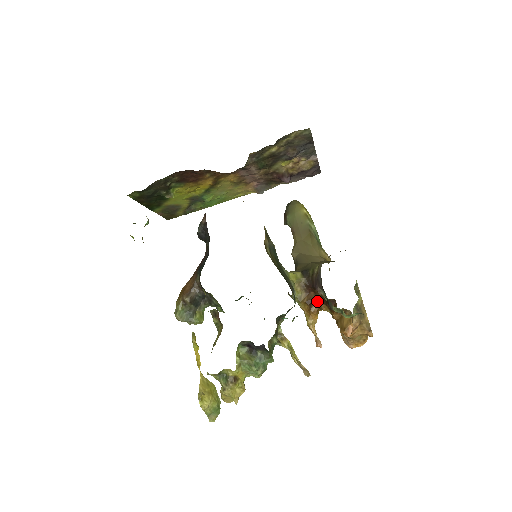
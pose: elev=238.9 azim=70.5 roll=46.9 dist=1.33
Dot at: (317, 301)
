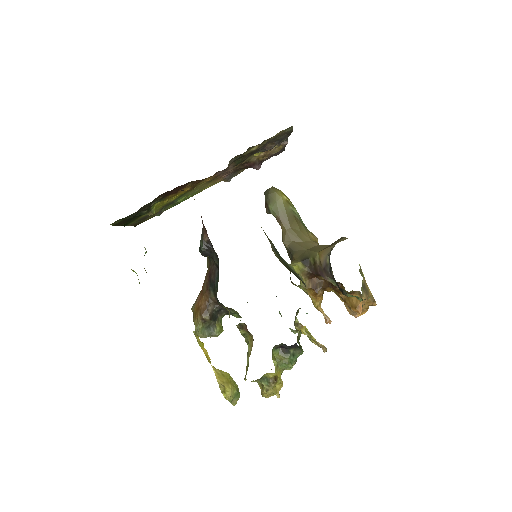
Dot at: (321, 285)
